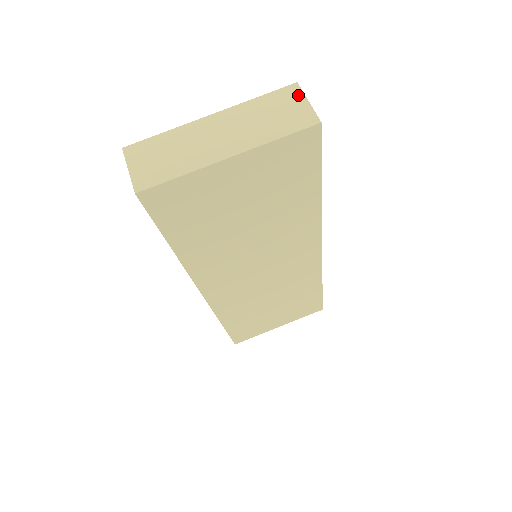
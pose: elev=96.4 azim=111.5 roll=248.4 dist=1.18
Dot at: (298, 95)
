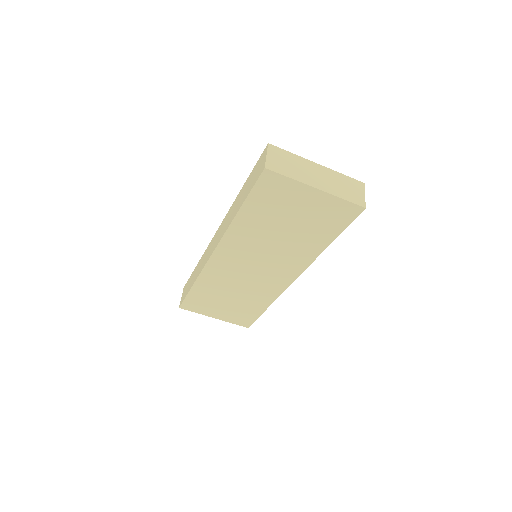
Dot at: (362, 189)
